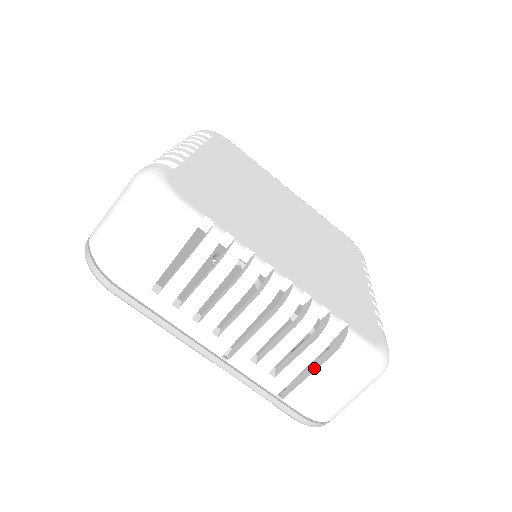
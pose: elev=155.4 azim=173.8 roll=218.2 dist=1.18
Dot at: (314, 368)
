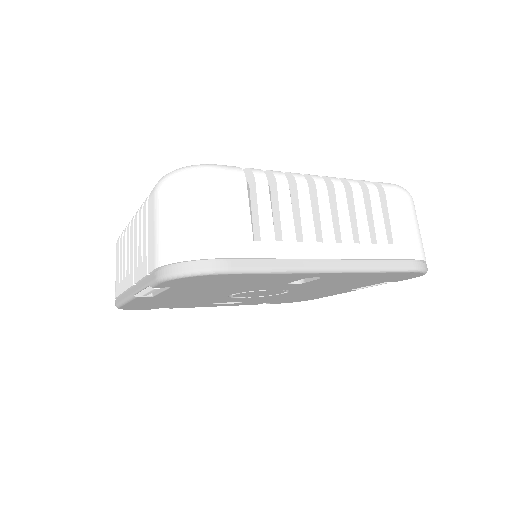
Dot at: occluded
